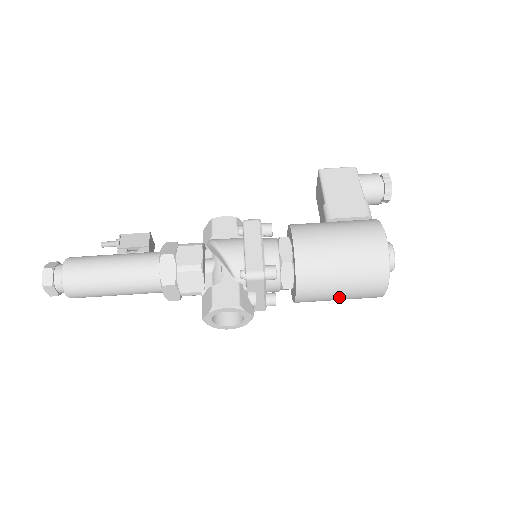
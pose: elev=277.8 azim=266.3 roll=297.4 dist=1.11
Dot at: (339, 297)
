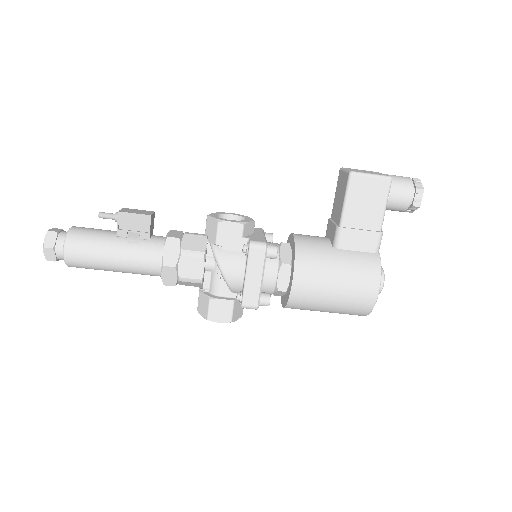
Dot at: occluded
